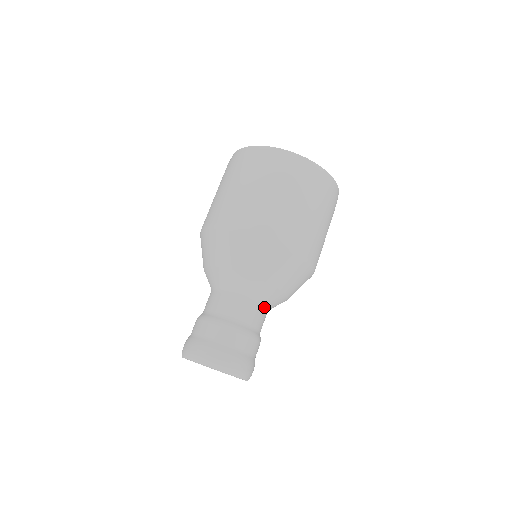
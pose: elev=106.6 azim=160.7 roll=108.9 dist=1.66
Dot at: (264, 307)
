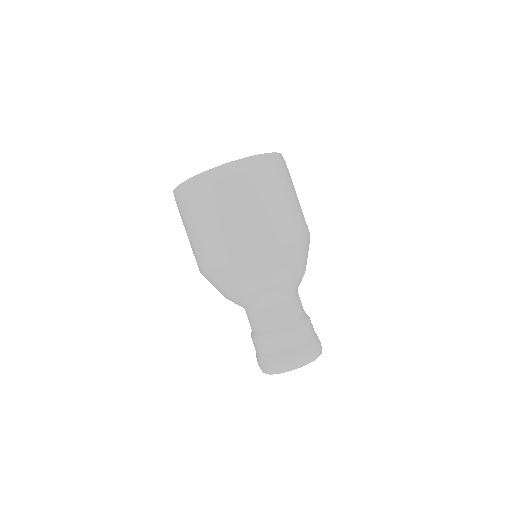
Dot at: (297, 291)
